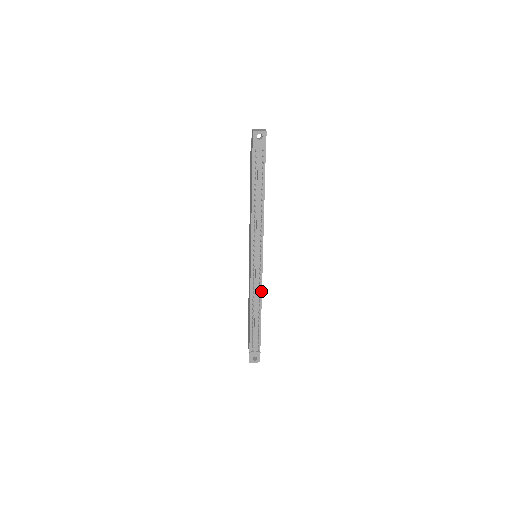
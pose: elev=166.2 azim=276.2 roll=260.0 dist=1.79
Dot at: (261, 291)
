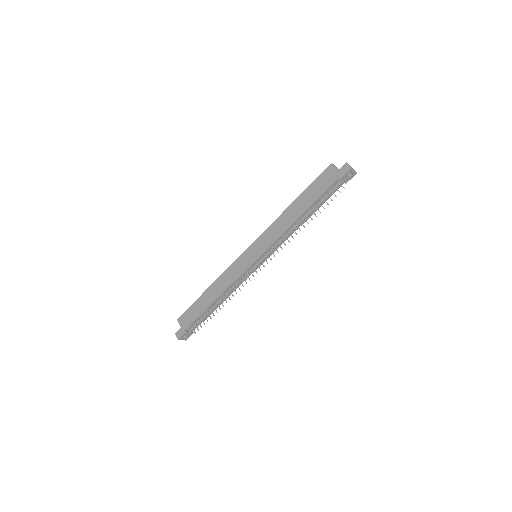
Dot at: (238, 286)
